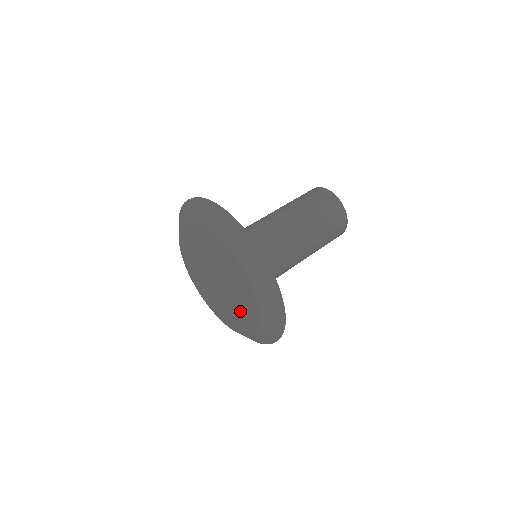
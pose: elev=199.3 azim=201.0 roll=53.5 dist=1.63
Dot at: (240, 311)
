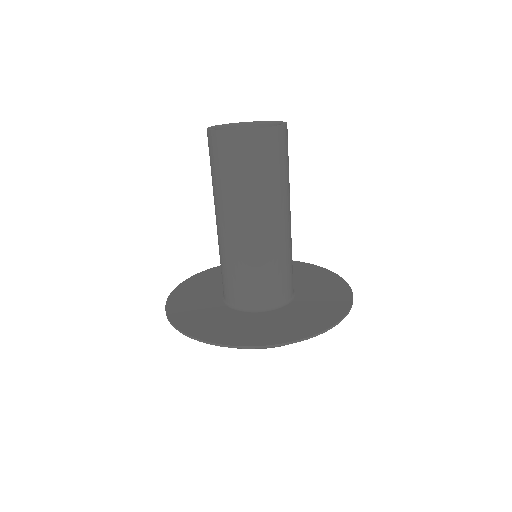
Dot at: occluded
